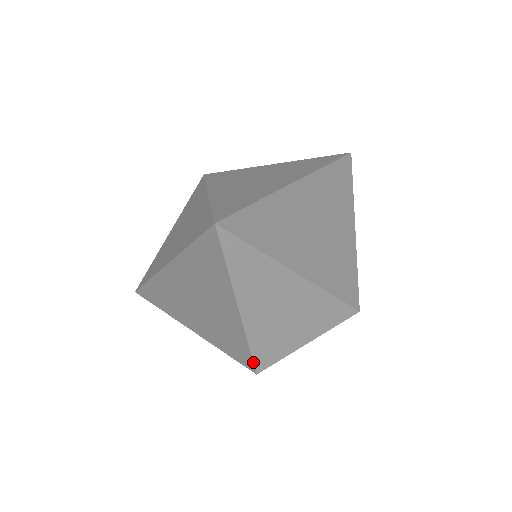
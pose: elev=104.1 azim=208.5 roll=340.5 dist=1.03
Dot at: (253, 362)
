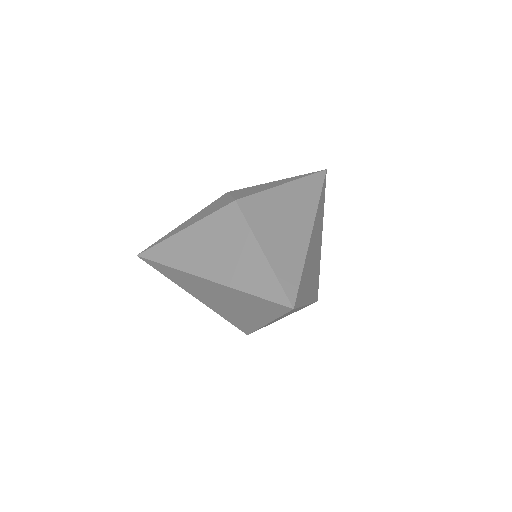
Dot at: occluded
